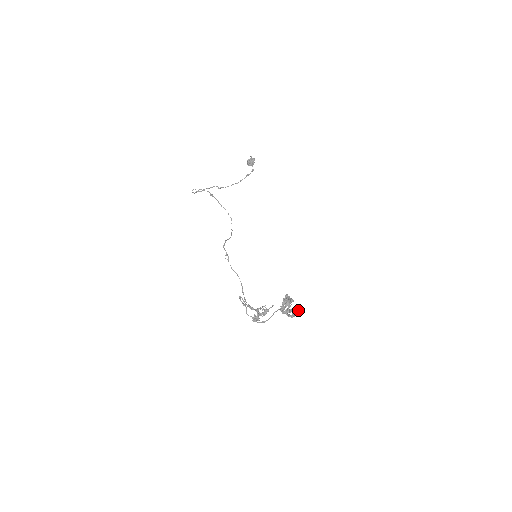
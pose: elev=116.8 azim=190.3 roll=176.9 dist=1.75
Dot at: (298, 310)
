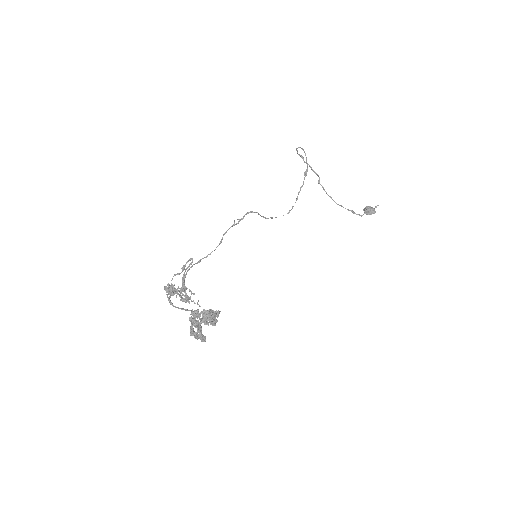
Dot at: occluded
